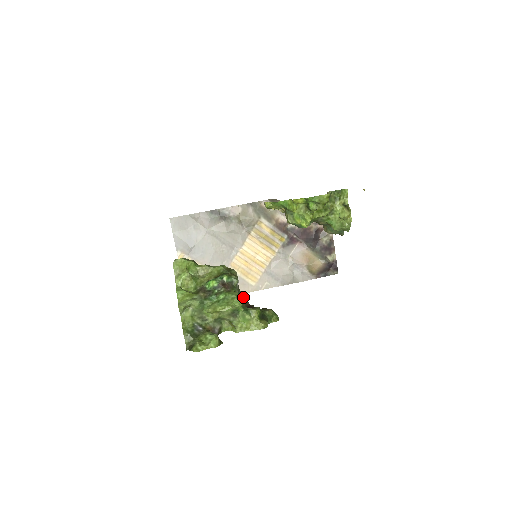
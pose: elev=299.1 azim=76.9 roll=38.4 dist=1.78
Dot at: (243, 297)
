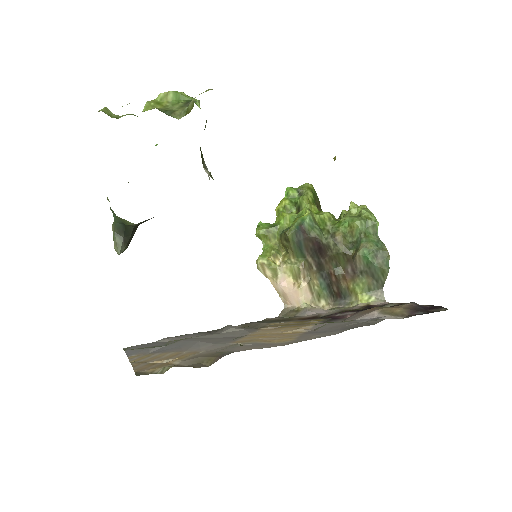
Dot at: occluded
